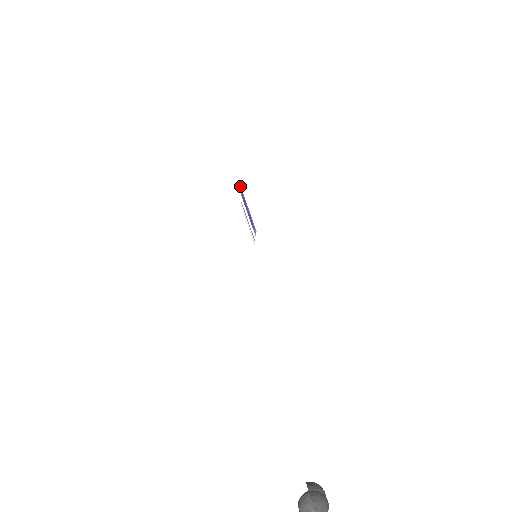
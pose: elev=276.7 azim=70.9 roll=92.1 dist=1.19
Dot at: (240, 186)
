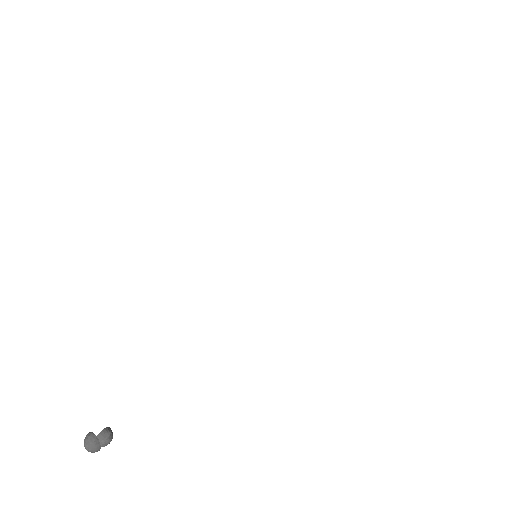
Dot at: occluded
